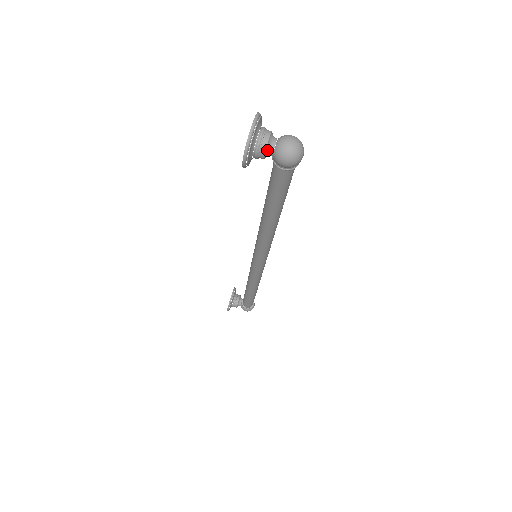
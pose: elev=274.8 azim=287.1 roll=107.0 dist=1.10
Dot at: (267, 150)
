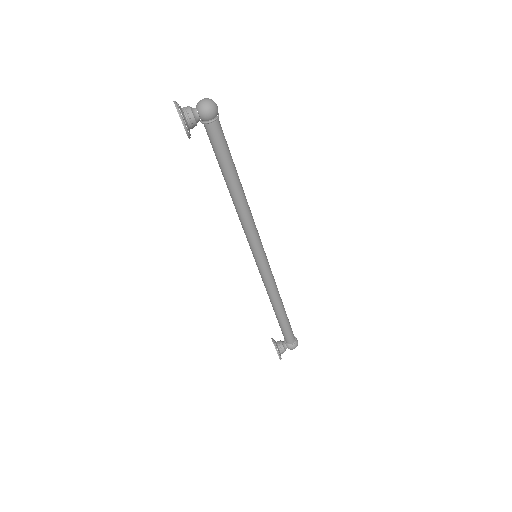
Dot at: (194, 114)
